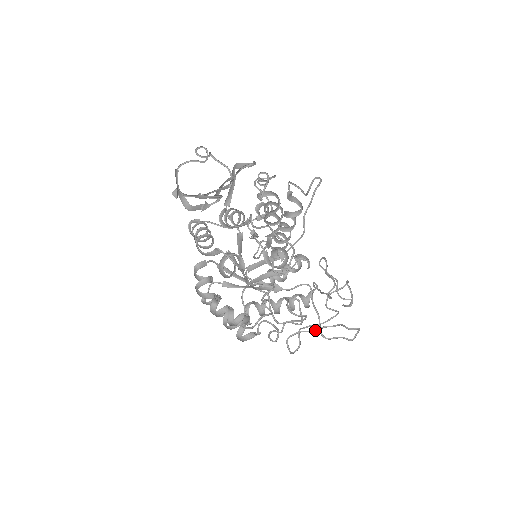
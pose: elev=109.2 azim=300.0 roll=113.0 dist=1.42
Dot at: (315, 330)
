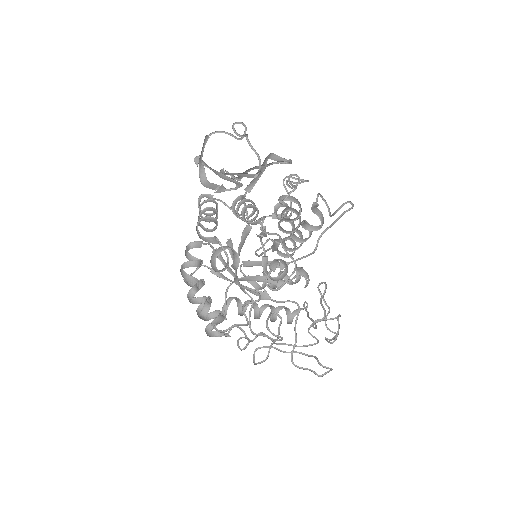
Dot at: (287, 352)
